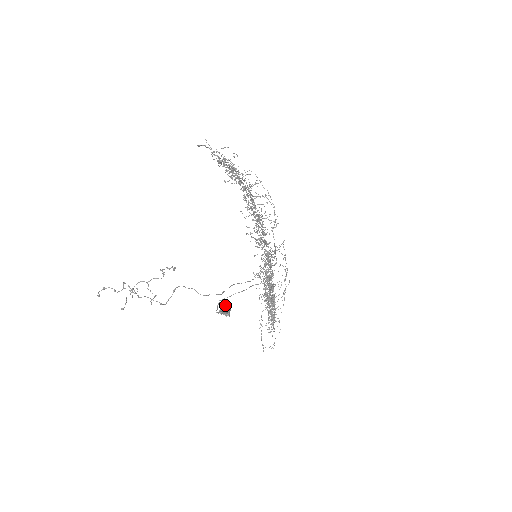
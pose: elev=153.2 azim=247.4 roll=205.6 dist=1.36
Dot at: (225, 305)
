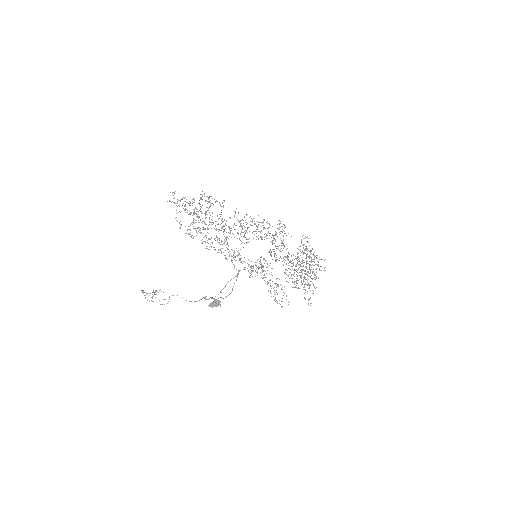
Dot at: (216, 300)
